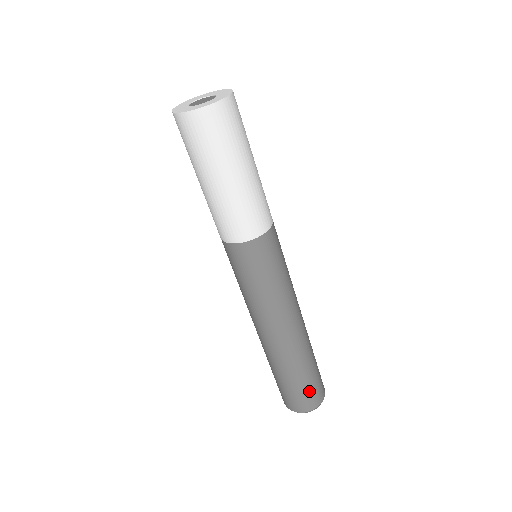
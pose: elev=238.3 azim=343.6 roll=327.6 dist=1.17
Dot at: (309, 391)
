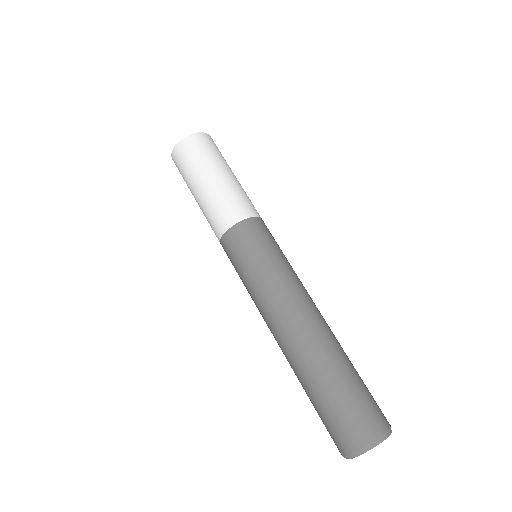
Dot at: (340, 416)
